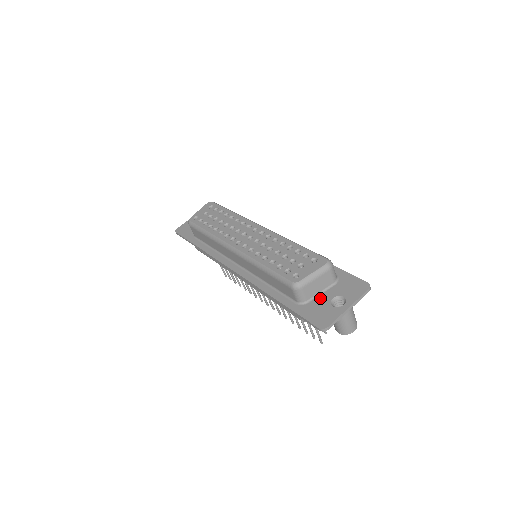
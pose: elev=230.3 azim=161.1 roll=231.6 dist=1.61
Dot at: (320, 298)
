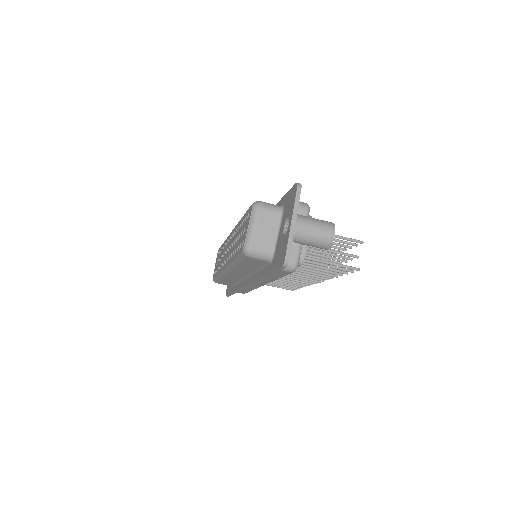
Dot at: (278, 239)
